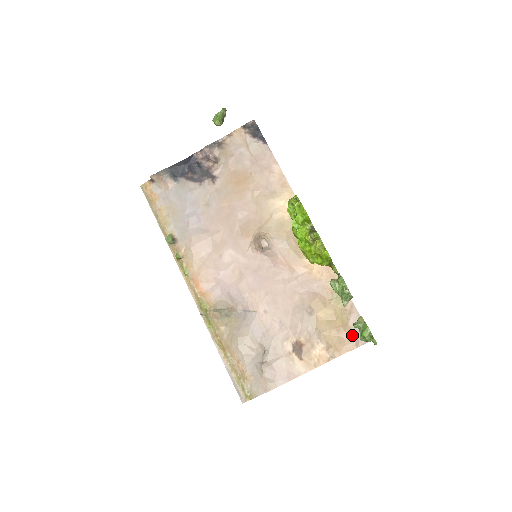
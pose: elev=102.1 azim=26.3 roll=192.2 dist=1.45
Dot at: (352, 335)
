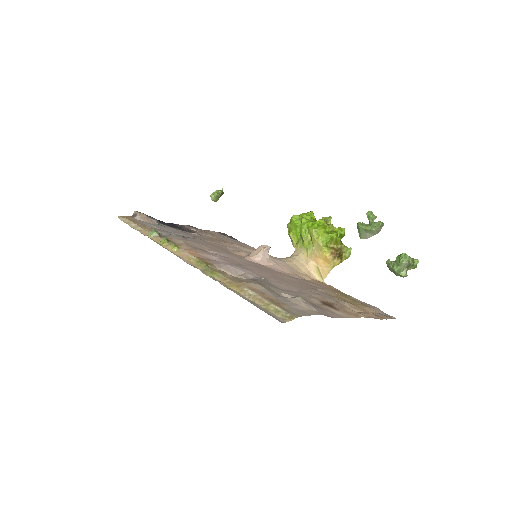
Dot at: (376, 314)
